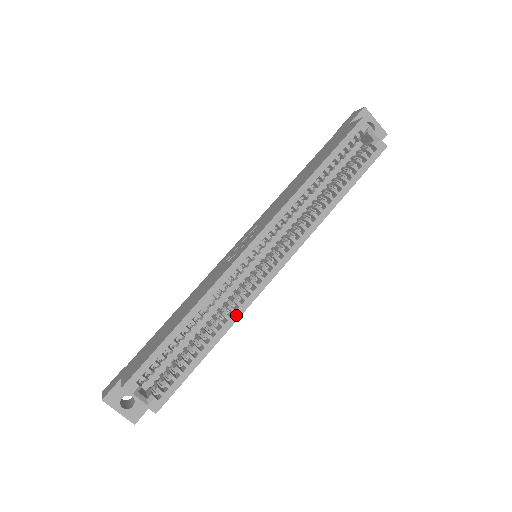
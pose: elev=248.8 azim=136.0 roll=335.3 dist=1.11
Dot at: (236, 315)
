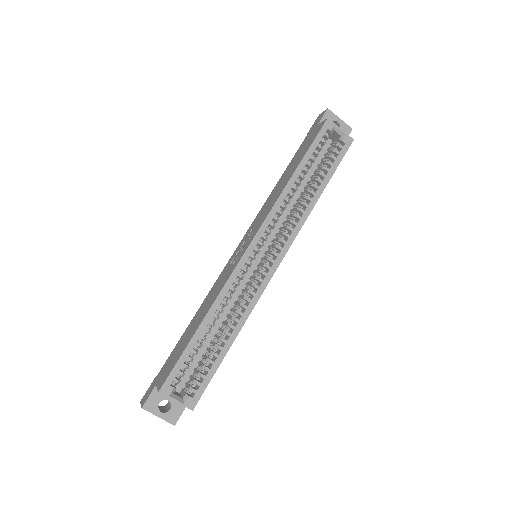
Dot at: (248, 310)
